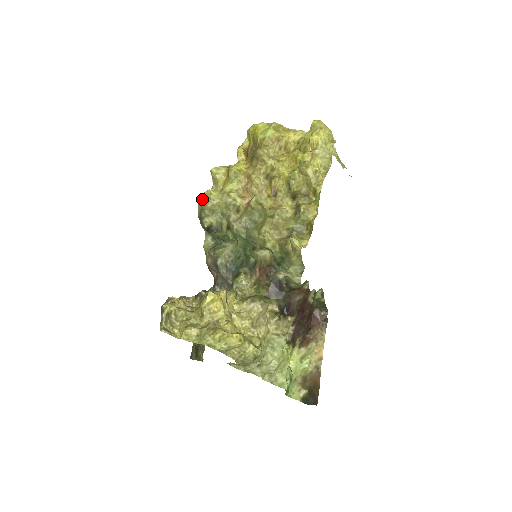
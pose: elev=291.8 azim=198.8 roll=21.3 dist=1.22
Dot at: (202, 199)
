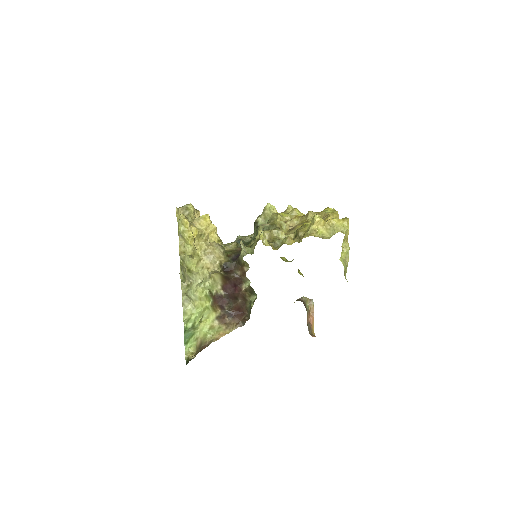
Dot at: (266, 205)
